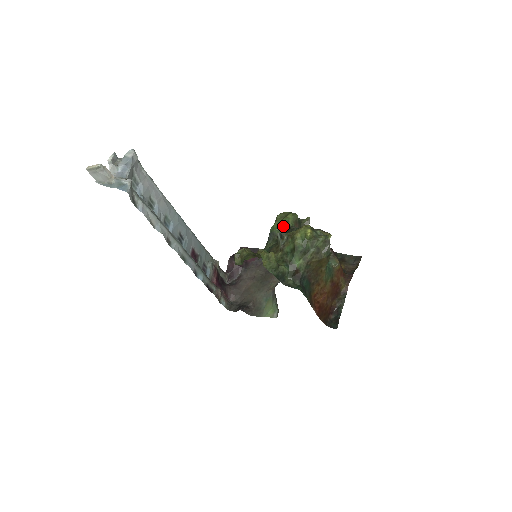
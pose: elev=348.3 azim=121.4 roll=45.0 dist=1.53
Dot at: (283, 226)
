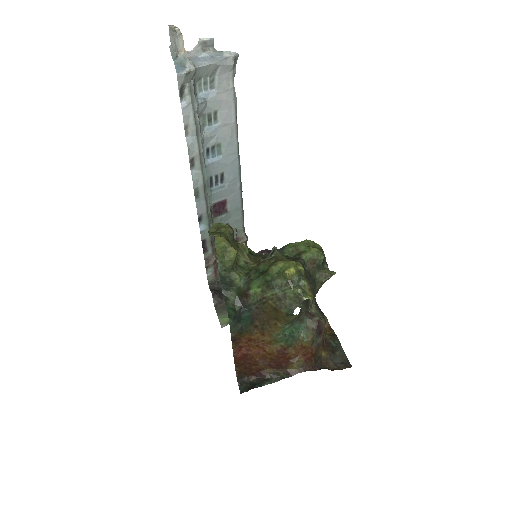
Dot at: (297, 251)
